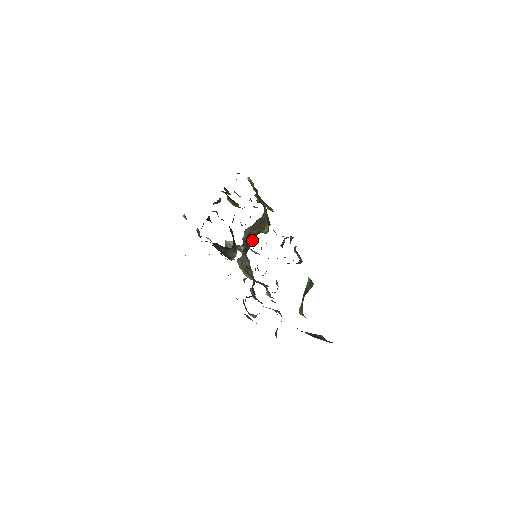
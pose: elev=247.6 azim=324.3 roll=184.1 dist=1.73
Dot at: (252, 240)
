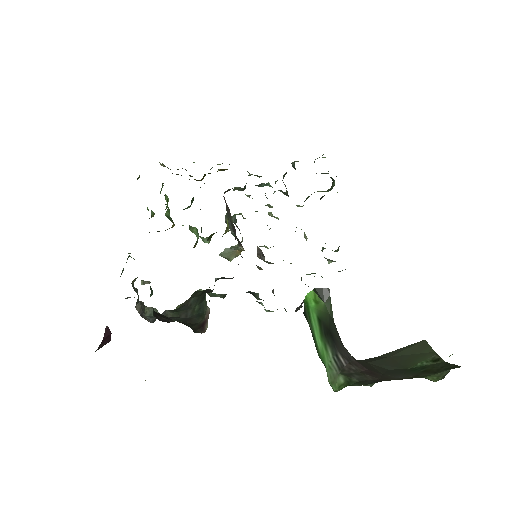
Dot at: occluded
